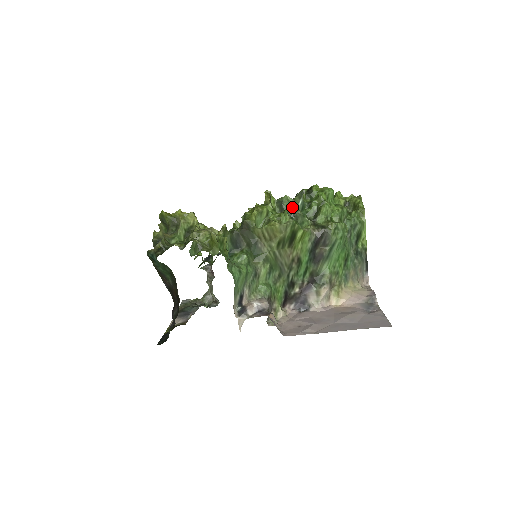
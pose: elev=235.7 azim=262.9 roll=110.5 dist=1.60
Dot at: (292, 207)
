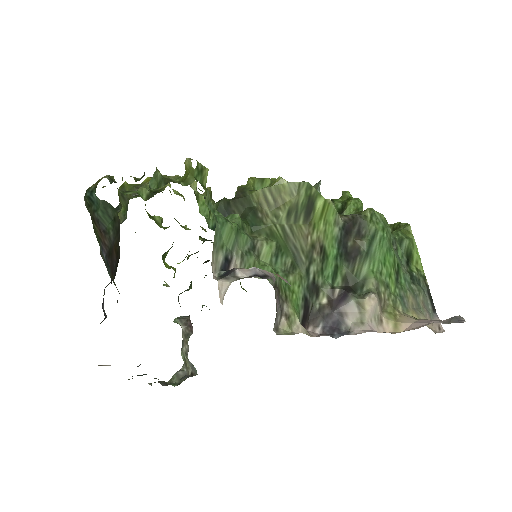
Dot at: occluded
